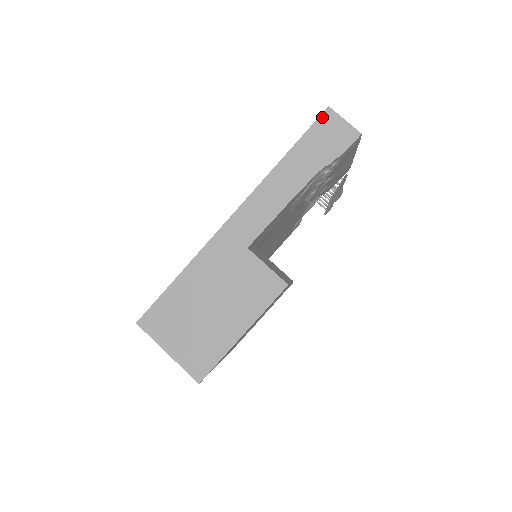
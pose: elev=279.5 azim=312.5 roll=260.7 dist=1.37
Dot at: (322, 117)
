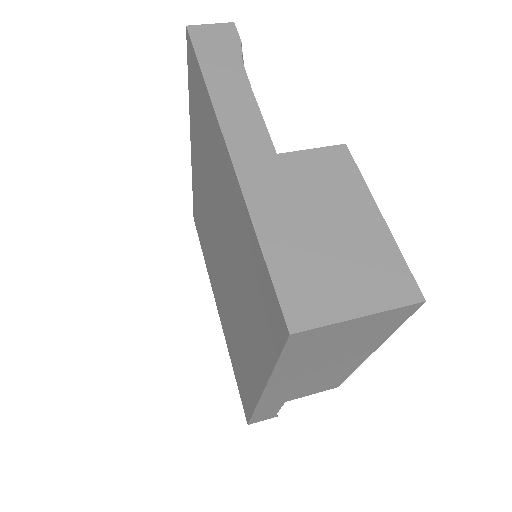
Dot at: (192, 34)
